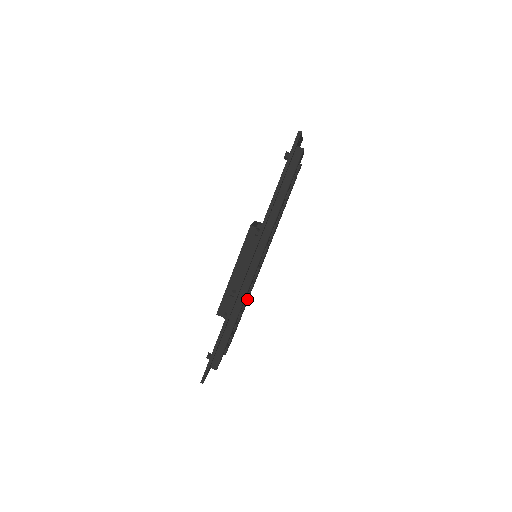
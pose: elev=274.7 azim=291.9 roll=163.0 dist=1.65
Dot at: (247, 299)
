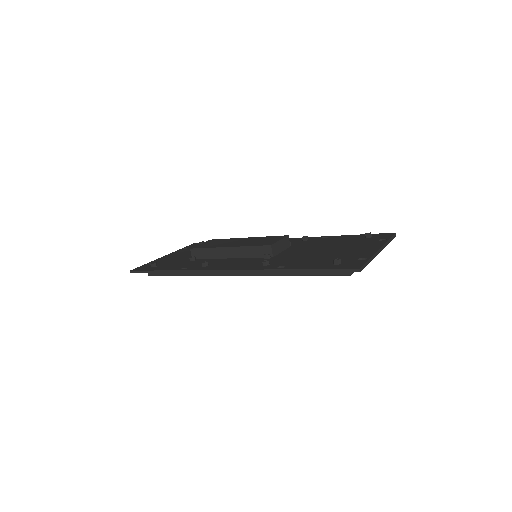
Dot at: occluded
